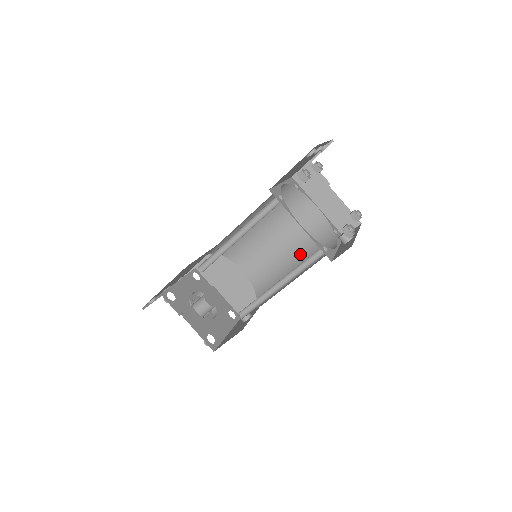
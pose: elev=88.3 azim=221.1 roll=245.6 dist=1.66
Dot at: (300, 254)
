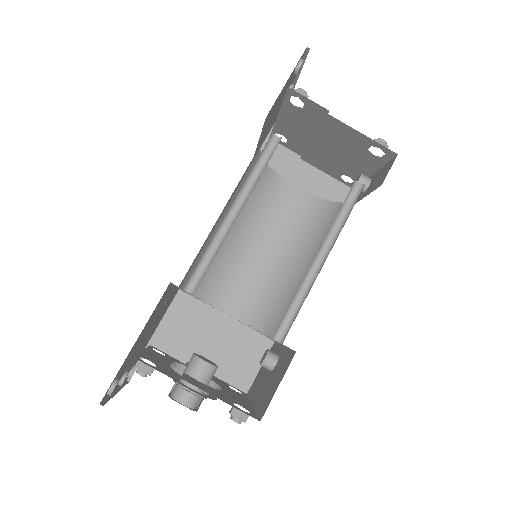
Dot at: (302, 249)
